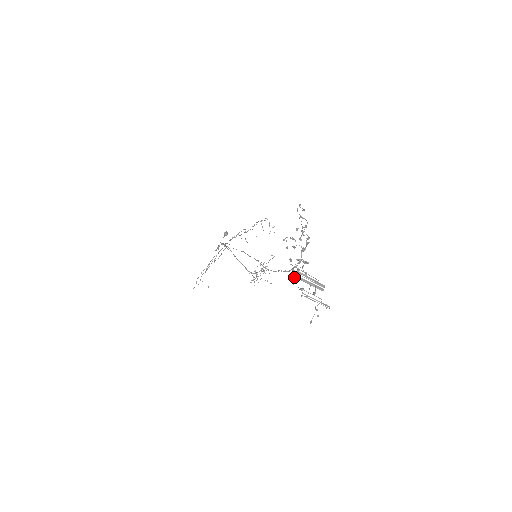
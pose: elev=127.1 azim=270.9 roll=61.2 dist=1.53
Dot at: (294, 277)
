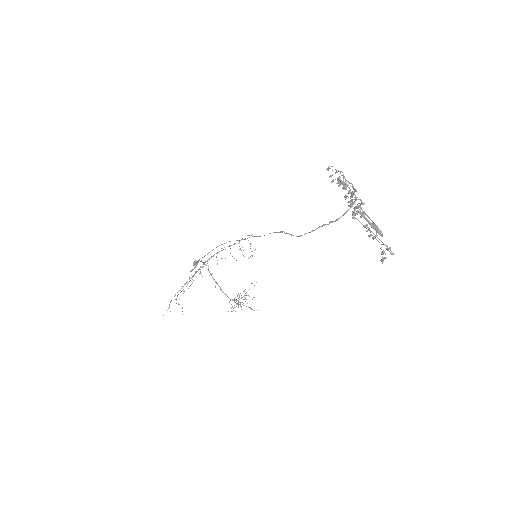
Dot at: (356, 211)
